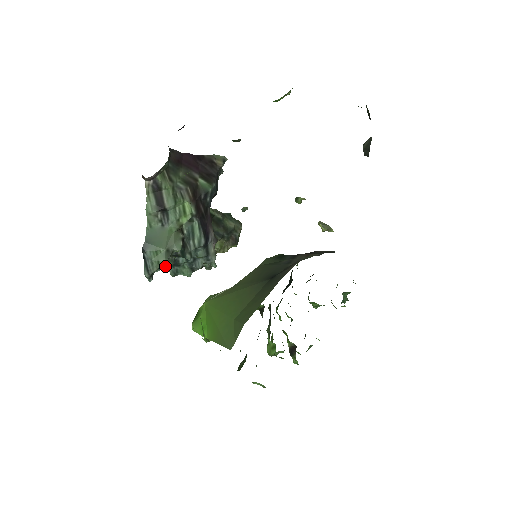
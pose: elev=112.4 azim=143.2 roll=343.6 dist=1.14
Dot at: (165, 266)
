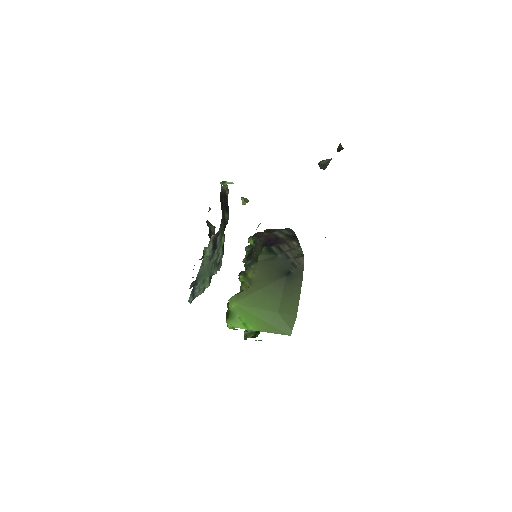
Dot at: occluded
